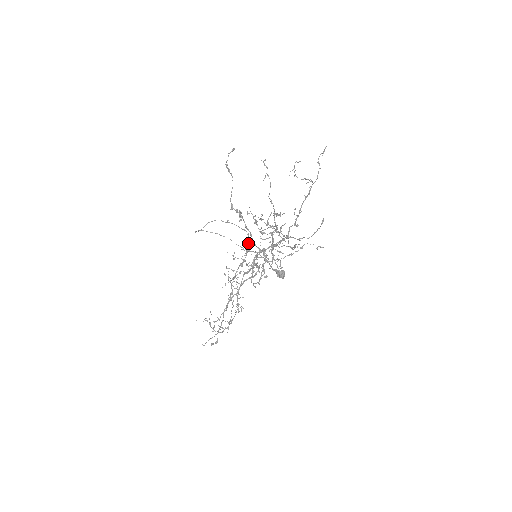
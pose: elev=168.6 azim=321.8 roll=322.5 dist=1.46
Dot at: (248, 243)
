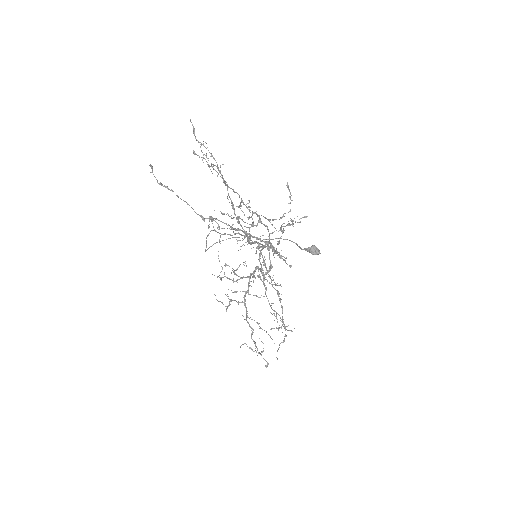
Dot at: occluded
